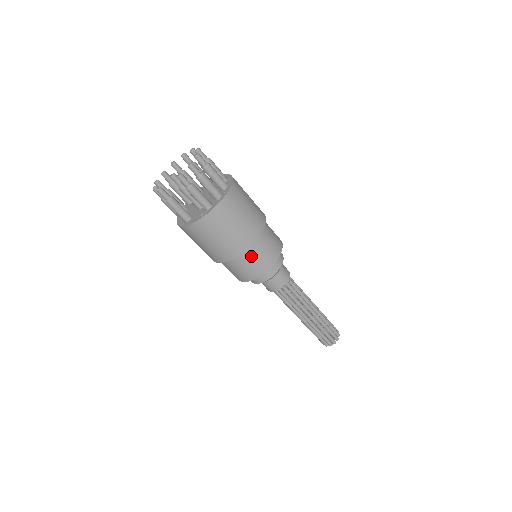
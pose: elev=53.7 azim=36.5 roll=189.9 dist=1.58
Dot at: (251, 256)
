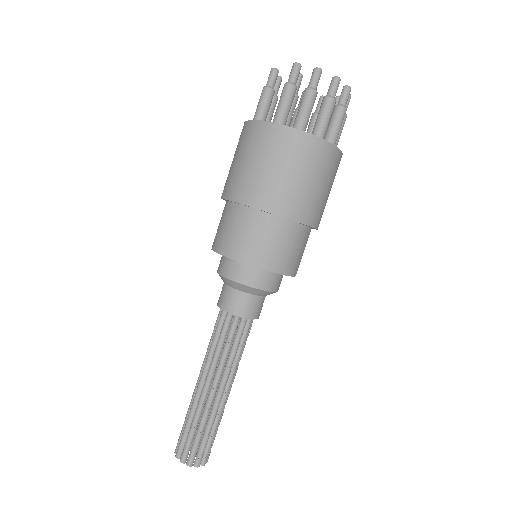
Dot at: (242, 221)
